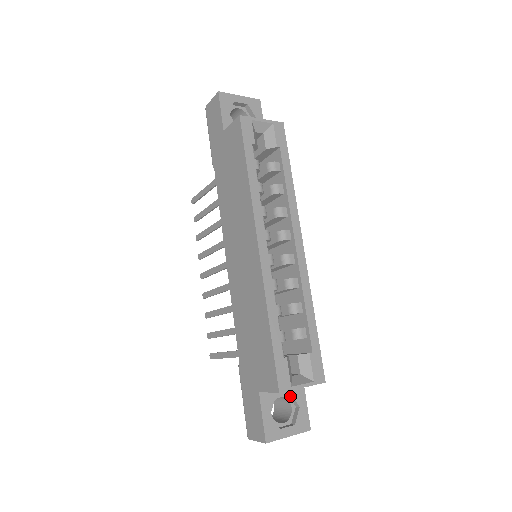
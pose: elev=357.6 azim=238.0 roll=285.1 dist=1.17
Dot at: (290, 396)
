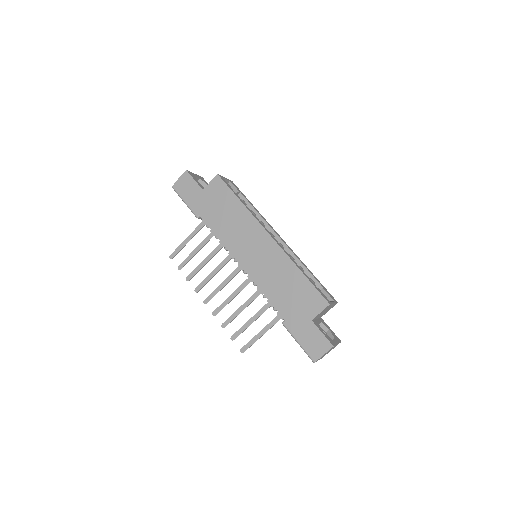
Dot at: (321, 326)
